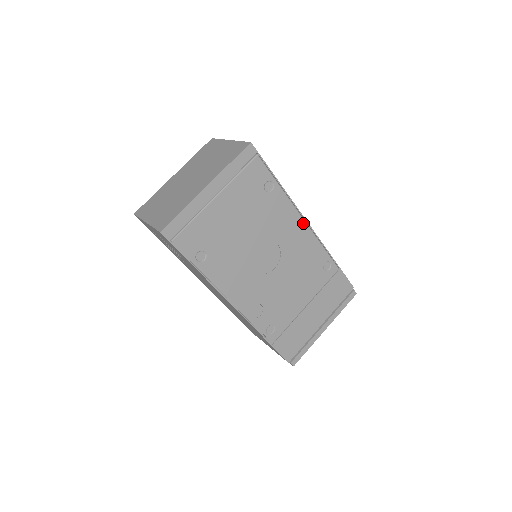
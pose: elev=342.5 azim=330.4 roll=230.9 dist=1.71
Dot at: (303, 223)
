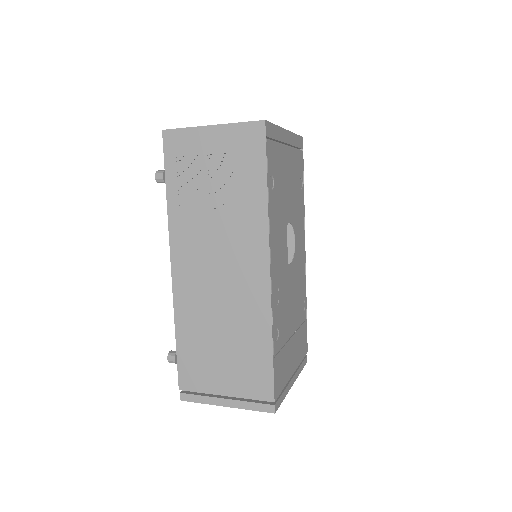
Dot at: (304, 243)
